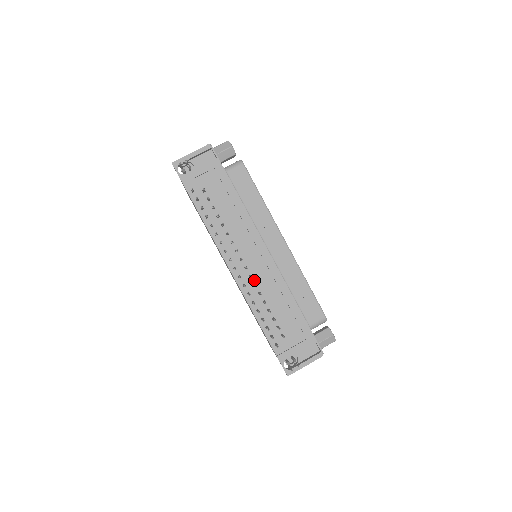
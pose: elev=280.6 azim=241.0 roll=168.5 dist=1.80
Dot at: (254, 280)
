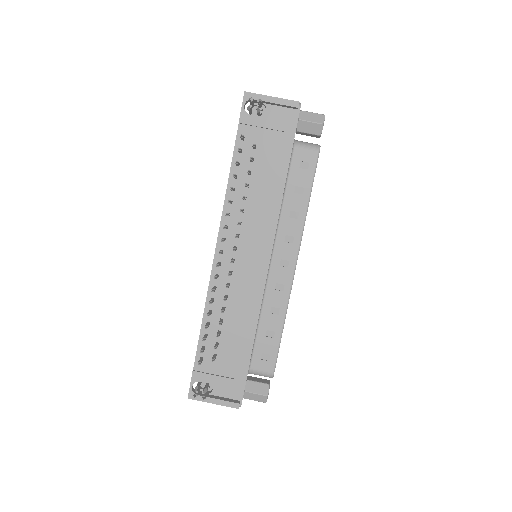
Dot at: (231, 279)
